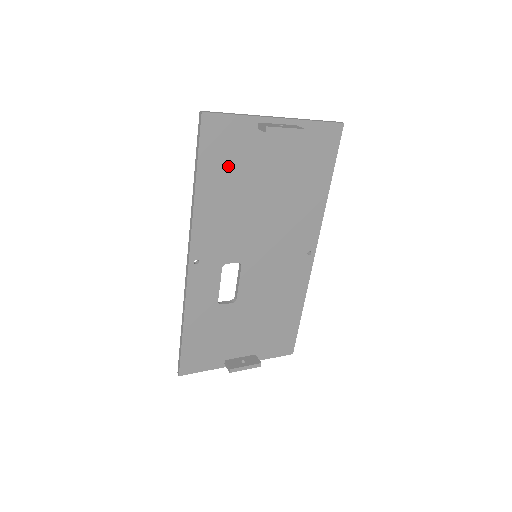
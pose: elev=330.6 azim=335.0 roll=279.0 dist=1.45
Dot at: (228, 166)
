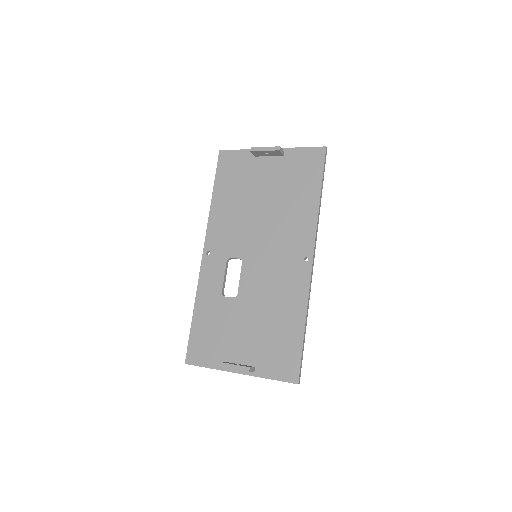
Dot at: (234, 182)
